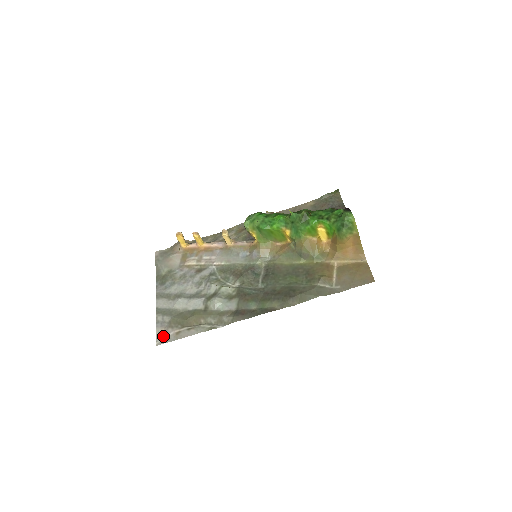
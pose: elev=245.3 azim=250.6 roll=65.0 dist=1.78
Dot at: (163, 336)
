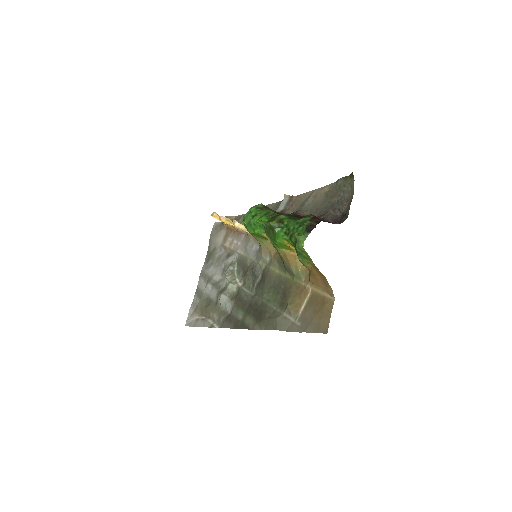
Dot at: (190, 318)
